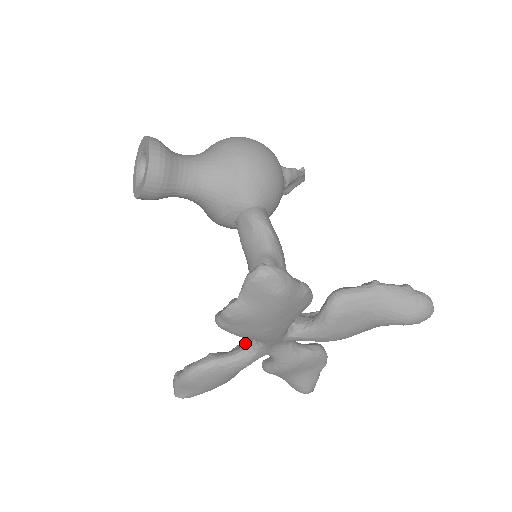
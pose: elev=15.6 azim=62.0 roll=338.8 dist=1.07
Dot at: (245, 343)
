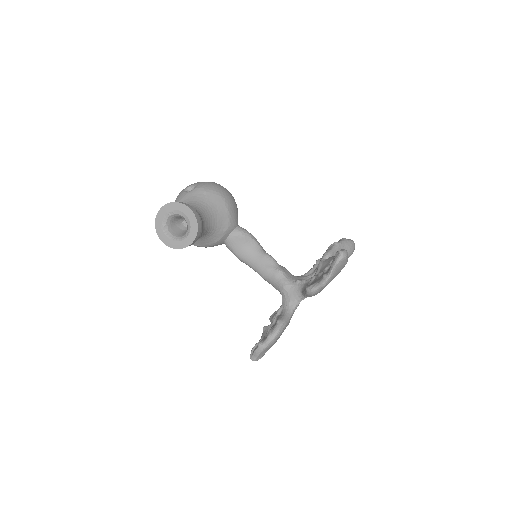
Dot at: (288, 305)
